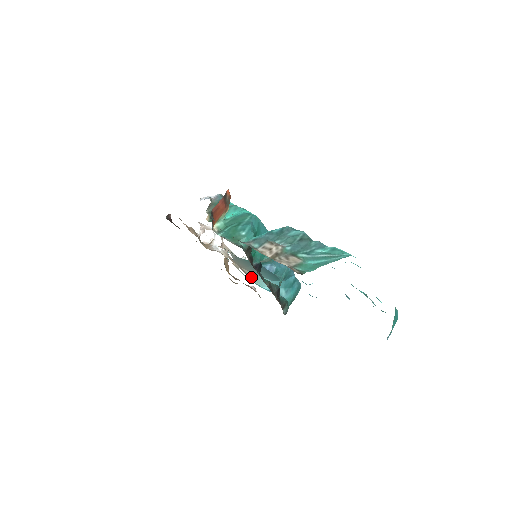
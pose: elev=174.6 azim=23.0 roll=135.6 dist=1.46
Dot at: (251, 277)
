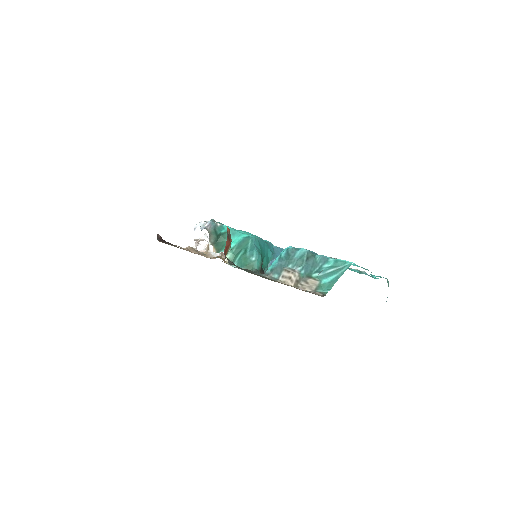
Dot at: occluded
